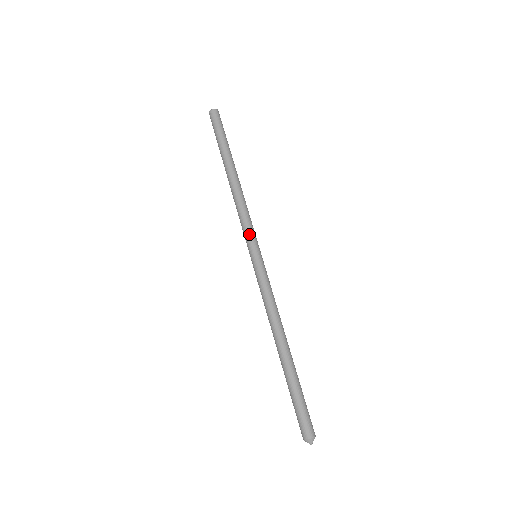
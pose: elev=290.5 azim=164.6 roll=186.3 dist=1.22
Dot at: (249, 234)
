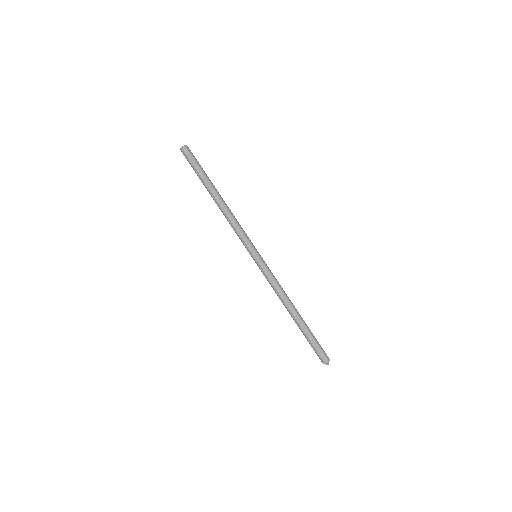
Dot at: (245, 243)
